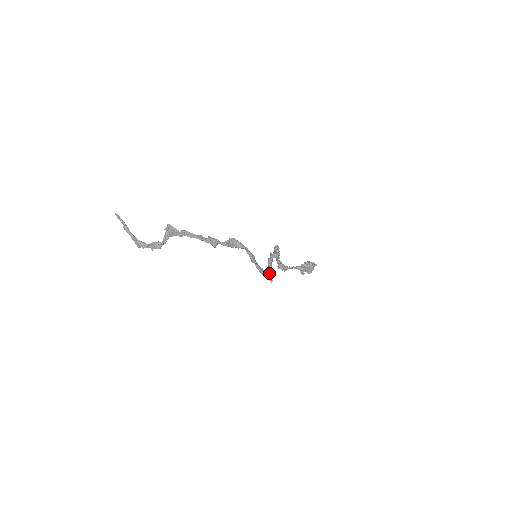
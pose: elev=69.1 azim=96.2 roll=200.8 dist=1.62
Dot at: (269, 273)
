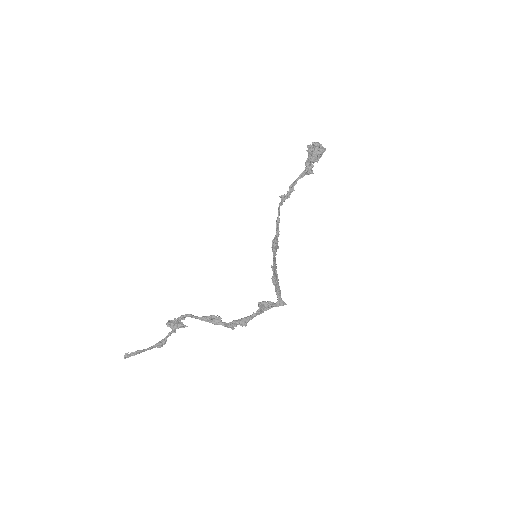
Dot at: (280, 300)
